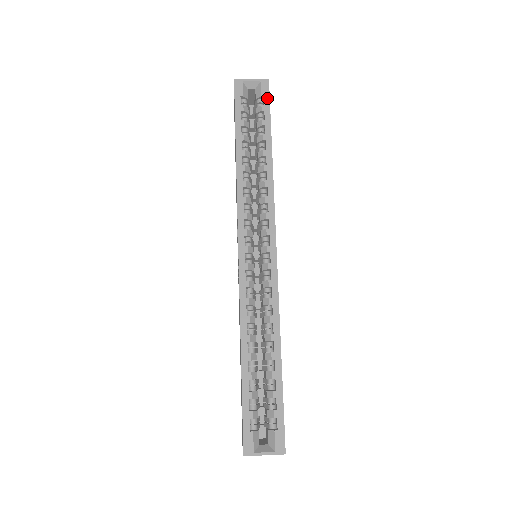
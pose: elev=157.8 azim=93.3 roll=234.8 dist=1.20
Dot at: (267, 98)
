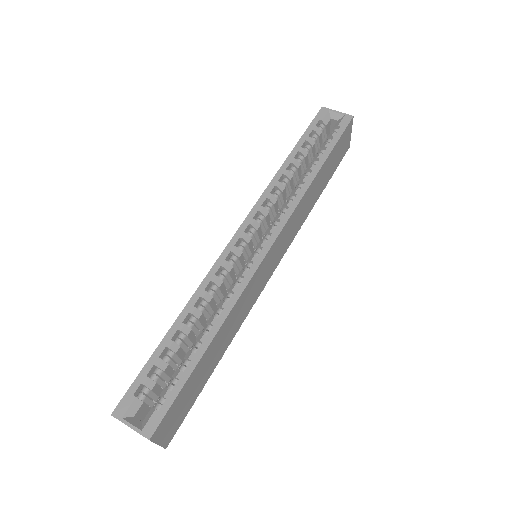
Dot at: (343, 129)
